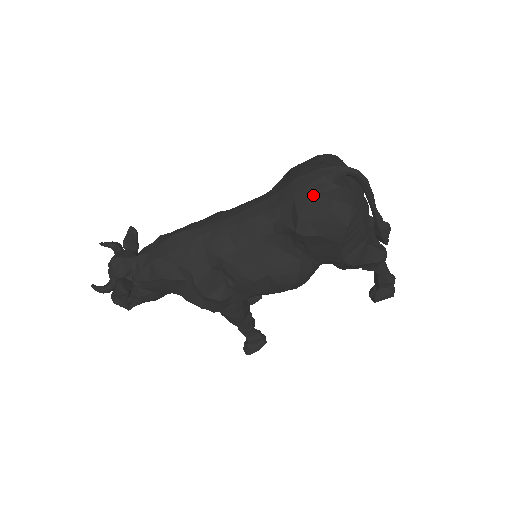
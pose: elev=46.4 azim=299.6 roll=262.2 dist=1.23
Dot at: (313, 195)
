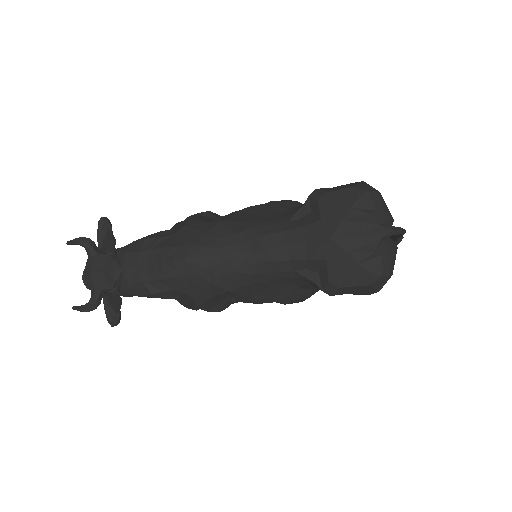
Dot at: (351, 264)
